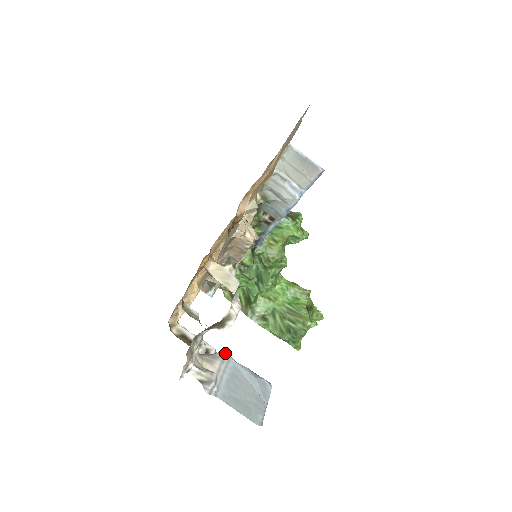
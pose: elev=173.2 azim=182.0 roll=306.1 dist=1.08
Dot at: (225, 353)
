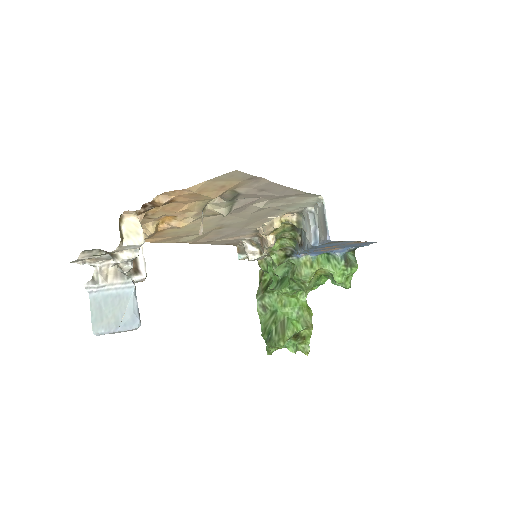
Dot at: (133, 281)
